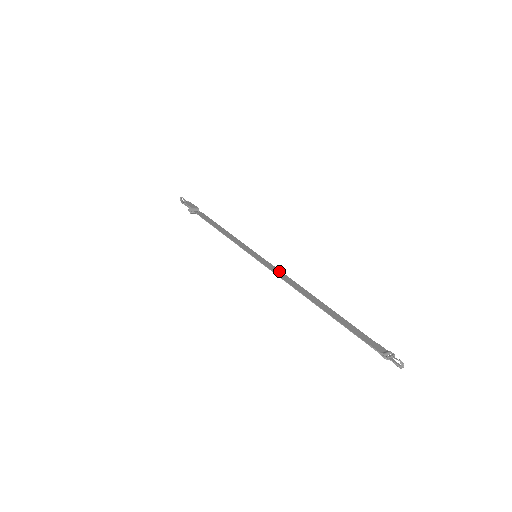
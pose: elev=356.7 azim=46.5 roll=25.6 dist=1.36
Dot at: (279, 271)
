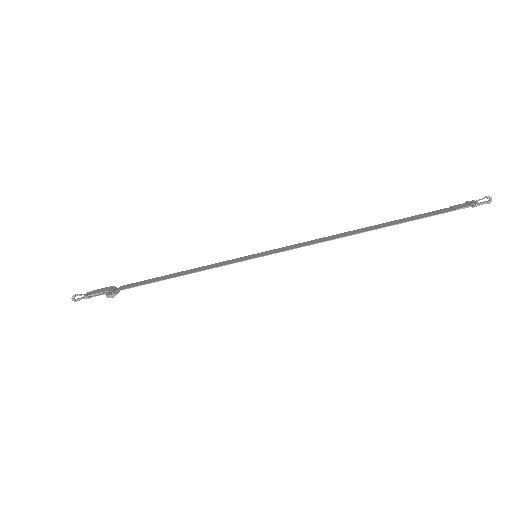
Dot at: (297, 244)
